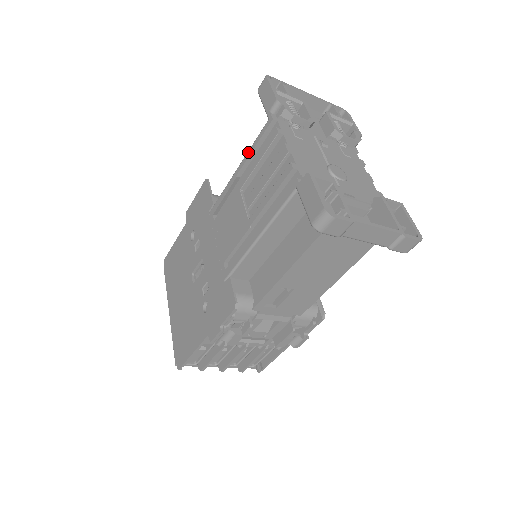
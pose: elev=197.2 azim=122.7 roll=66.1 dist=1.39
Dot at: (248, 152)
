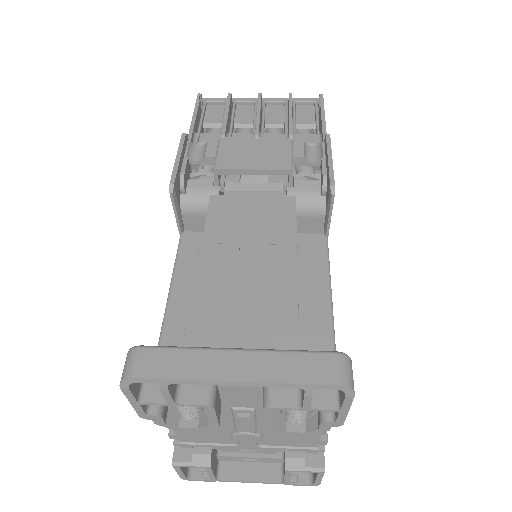
Dot at: occluded
